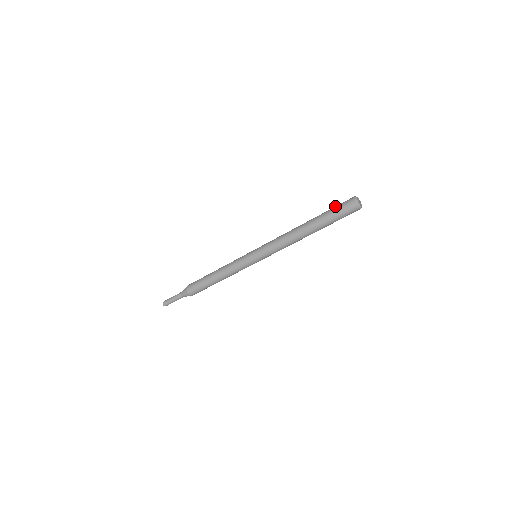
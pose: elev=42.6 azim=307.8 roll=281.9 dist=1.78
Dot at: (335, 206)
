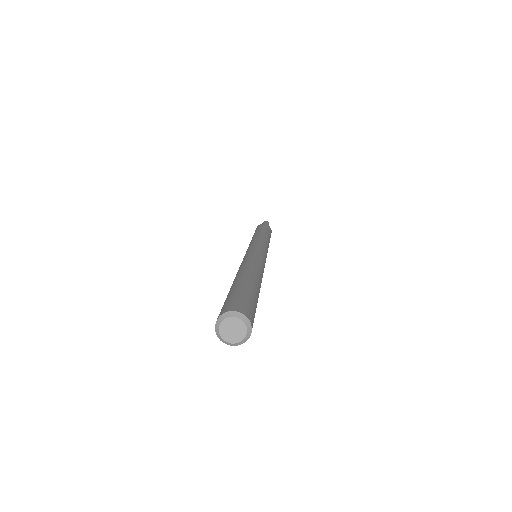
Dot at: occluded
